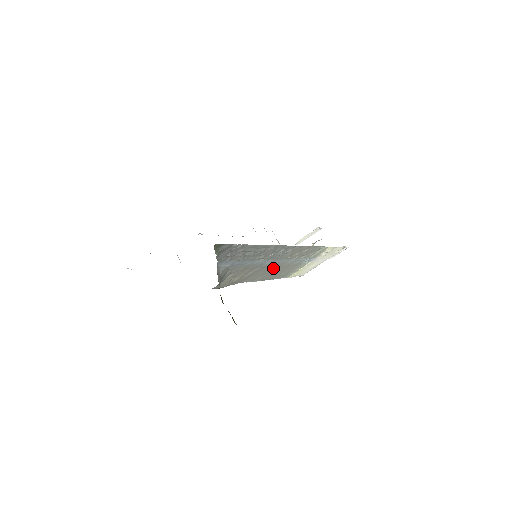
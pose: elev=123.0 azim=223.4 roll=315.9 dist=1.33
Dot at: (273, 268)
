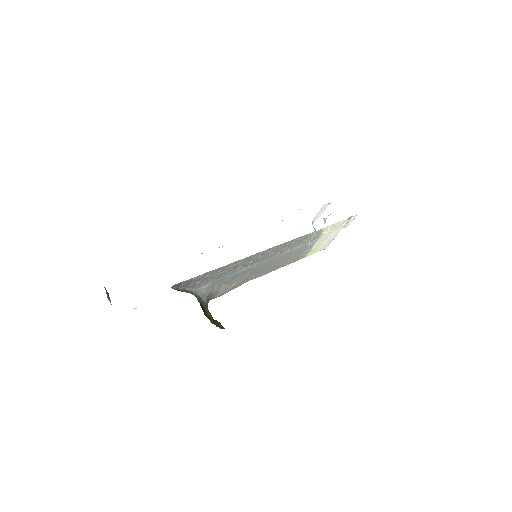
Dot at: (271, 263)
